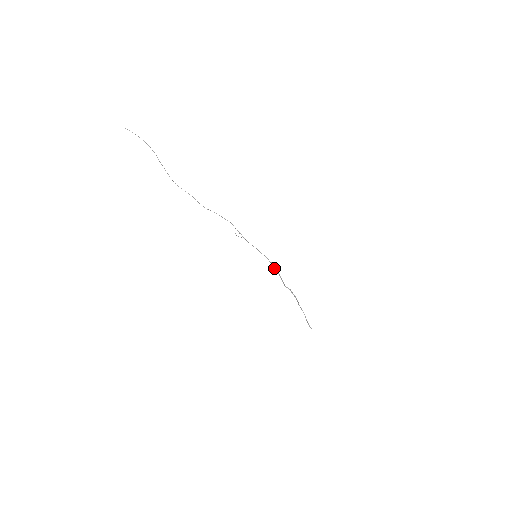
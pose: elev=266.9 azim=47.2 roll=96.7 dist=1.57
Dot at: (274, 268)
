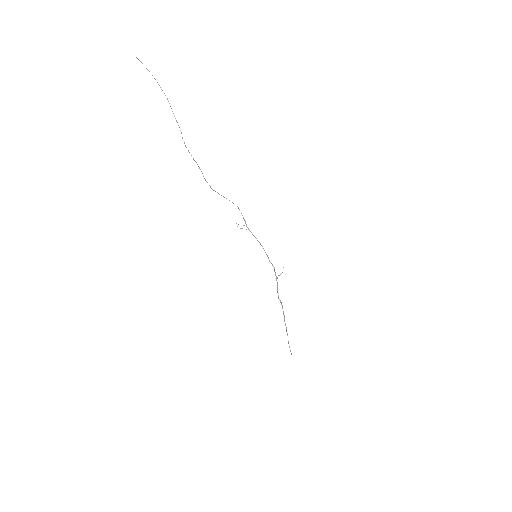
Dot at: (283, 267)
